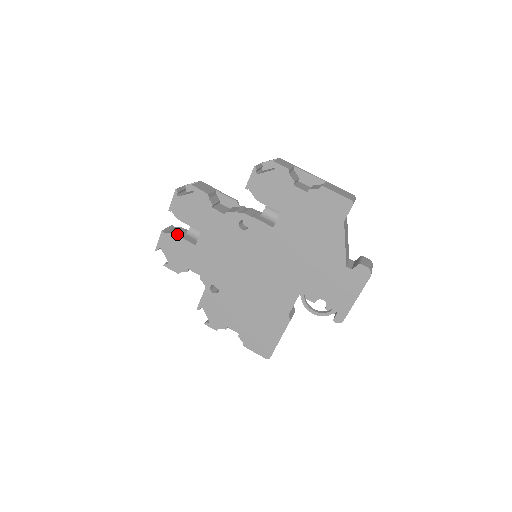
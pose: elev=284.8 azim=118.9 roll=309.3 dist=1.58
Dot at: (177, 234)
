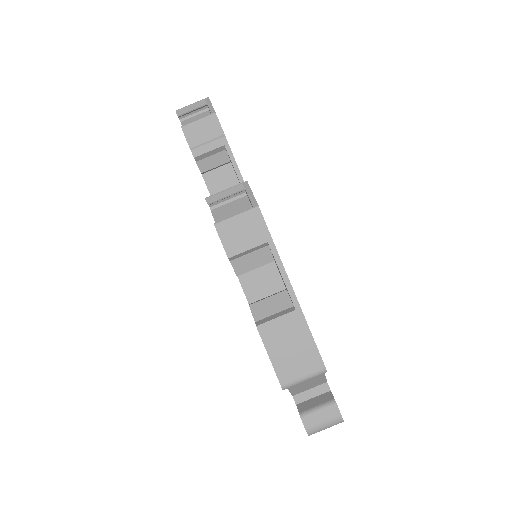
Dot at: occluded
